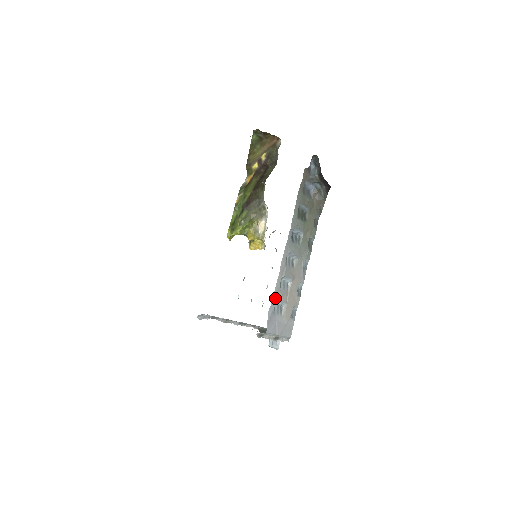
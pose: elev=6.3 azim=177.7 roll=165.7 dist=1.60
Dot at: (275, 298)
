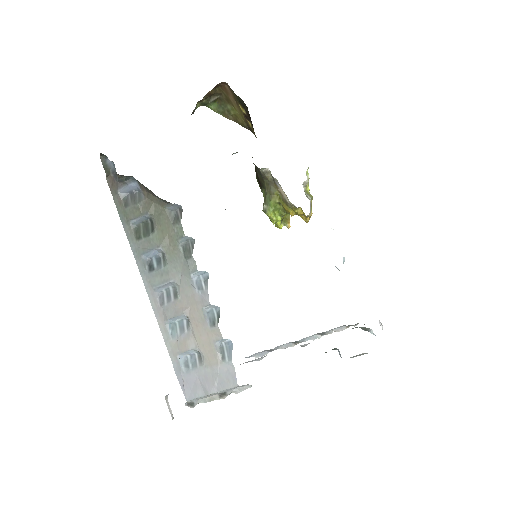
Dot at: (174, 353)
